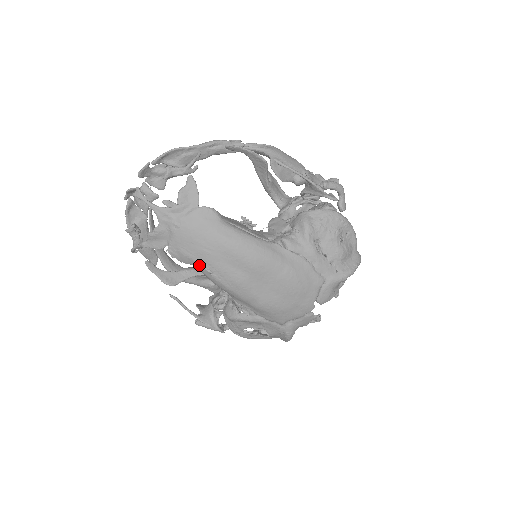
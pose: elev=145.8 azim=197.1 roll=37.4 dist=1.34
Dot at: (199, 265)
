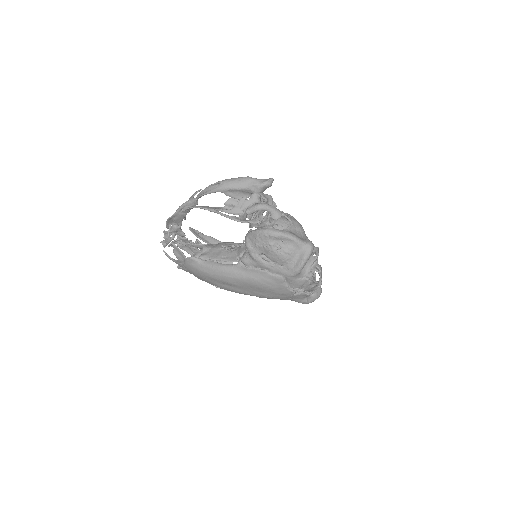
Dot at: (211, 284)
